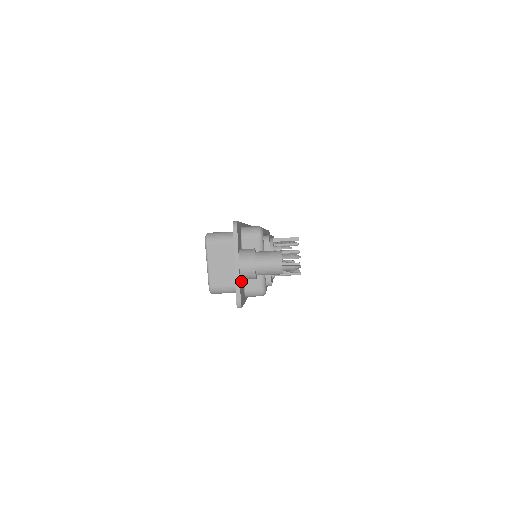
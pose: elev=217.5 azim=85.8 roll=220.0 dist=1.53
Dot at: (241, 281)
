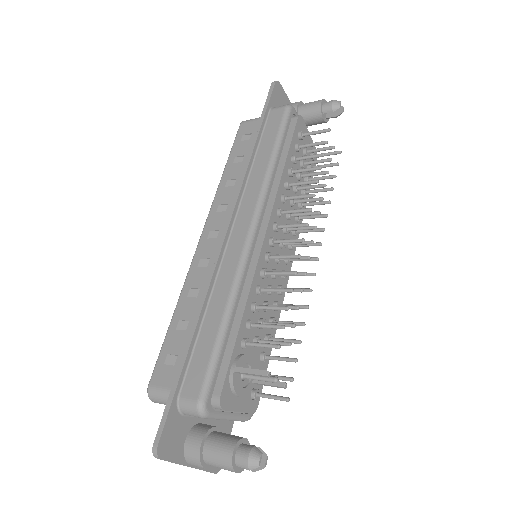
Dot at: occluded
